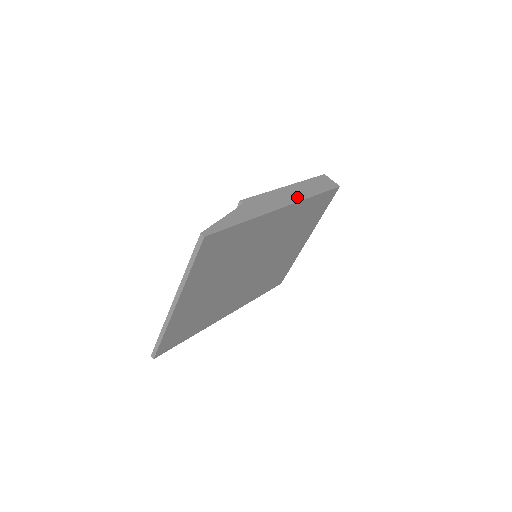
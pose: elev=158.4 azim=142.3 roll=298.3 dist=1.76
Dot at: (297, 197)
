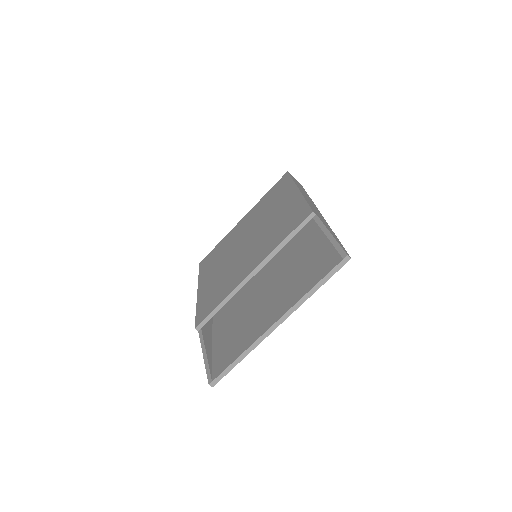
Dot at: (311, 201)
